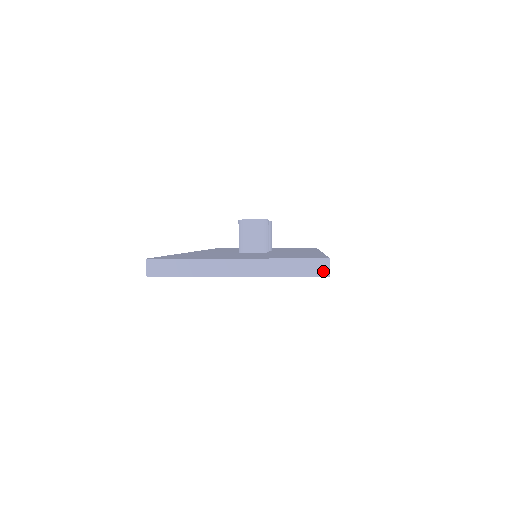
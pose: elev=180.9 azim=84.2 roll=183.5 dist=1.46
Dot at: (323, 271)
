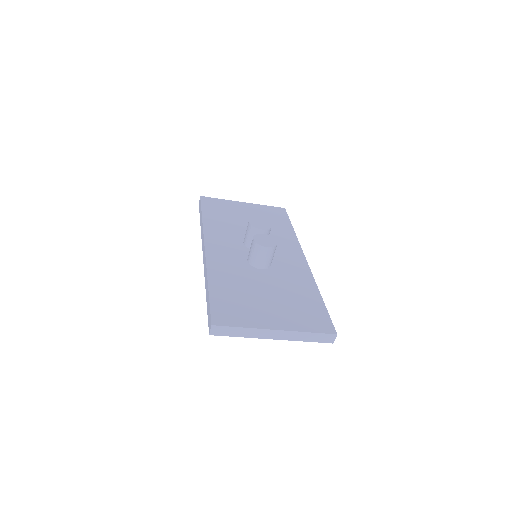
Dot at: (330, 340)
